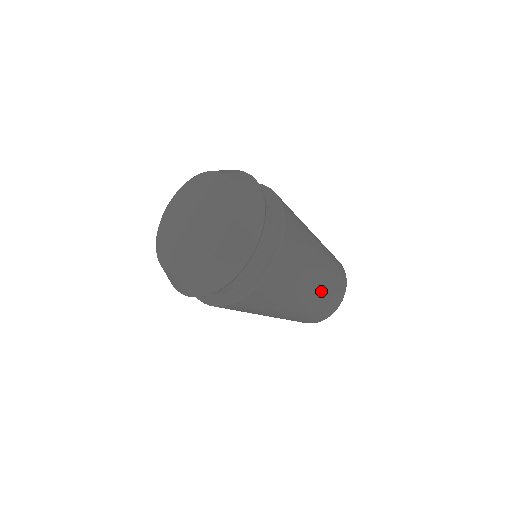
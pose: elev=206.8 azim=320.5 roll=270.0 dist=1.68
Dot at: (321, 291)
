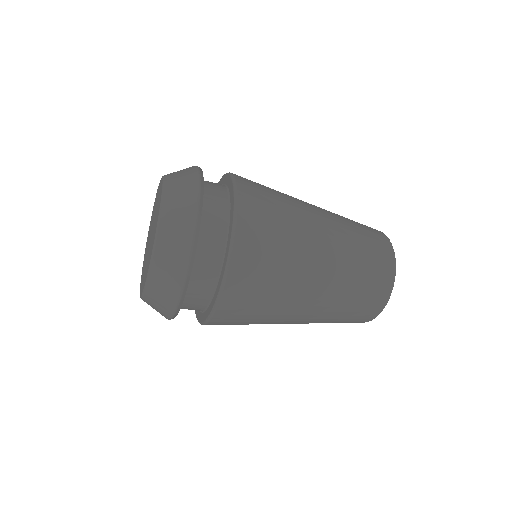
Dot at: (344, 235)
